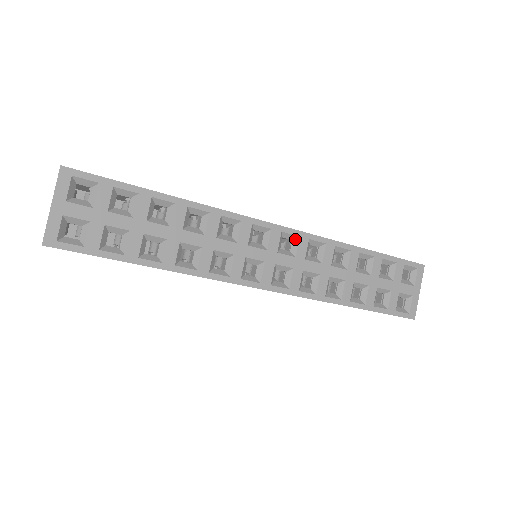
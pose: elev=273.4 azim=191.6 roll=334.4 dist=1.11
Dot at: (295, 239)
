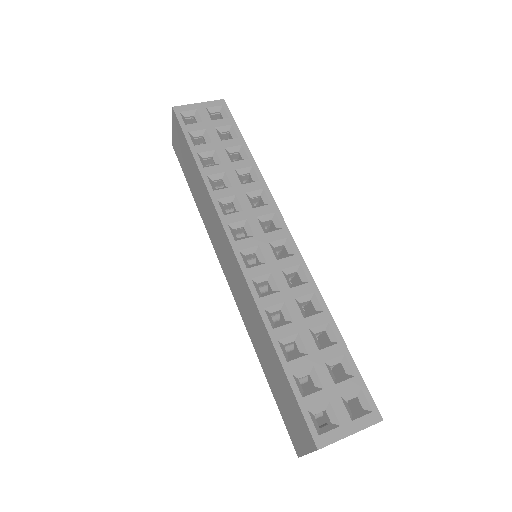
Dot at: (291, 254)
